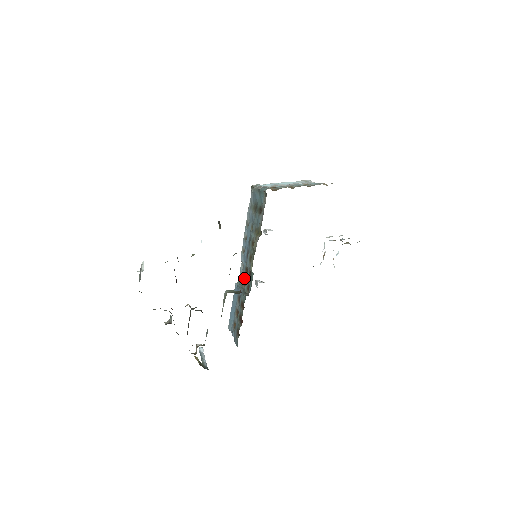
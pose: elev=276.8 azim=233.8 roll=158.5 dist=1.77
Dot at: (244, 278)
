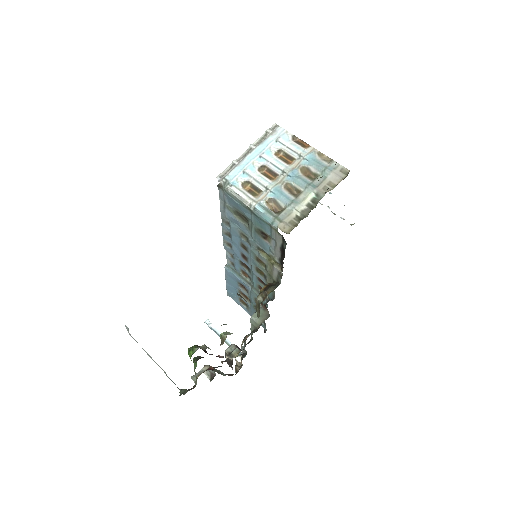
Dot at: (242, 270)
